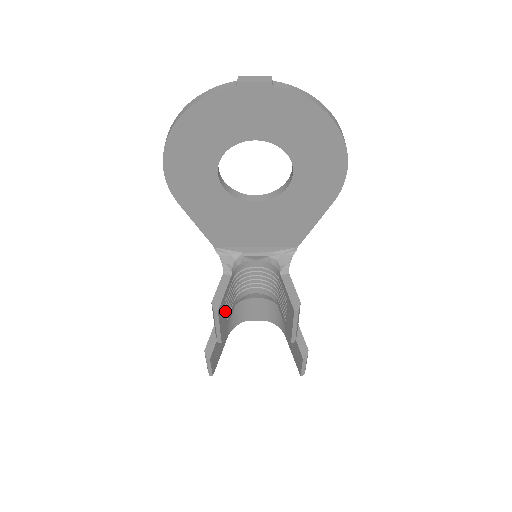
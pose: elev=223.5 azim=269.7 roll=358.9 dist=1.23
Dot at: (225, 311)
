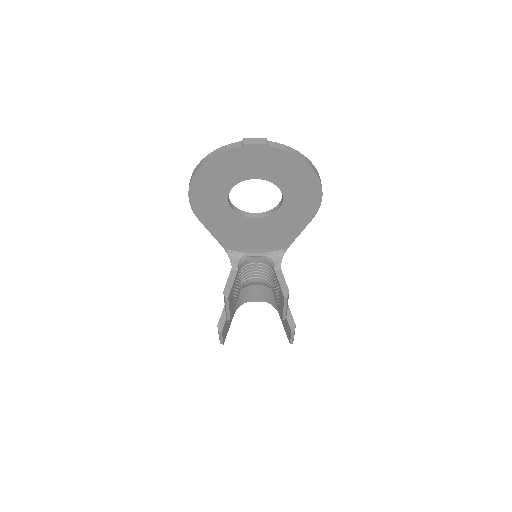
Dot at: (233, 297)
